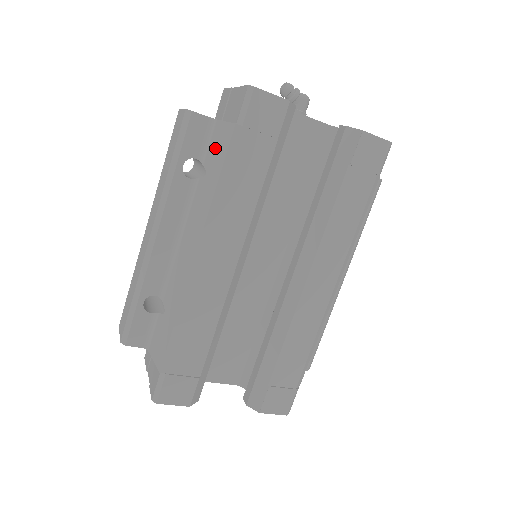
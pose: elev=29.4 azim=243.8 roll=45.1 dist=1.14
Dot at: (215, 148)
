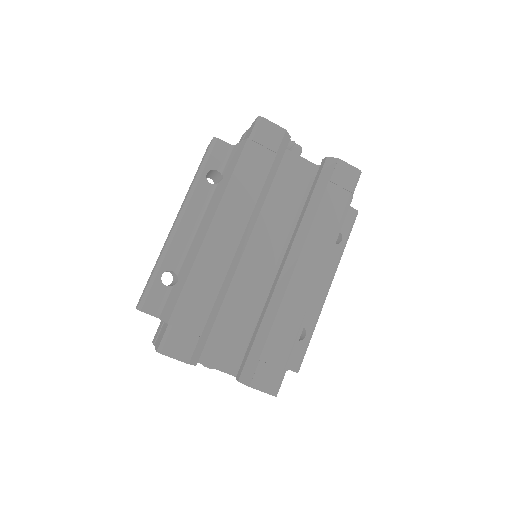
Dot at: (232, 160)
